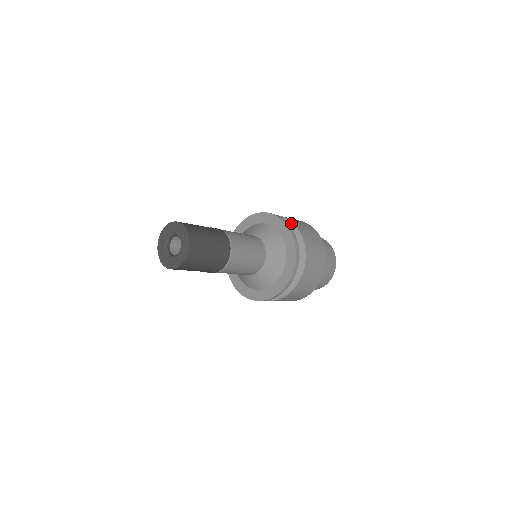
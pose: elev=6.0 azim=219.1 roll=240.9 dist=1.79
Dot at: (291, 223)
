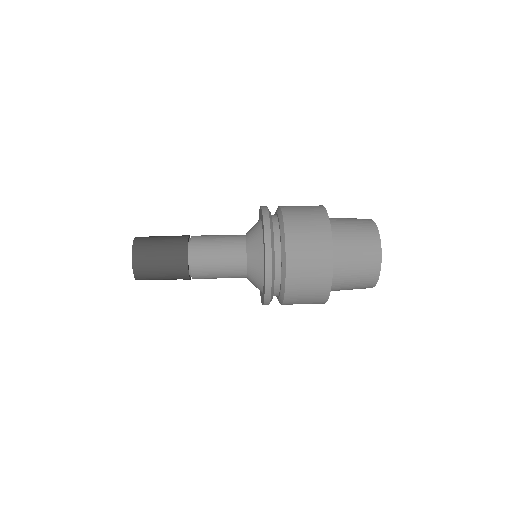
Dot at: (282, 222)
